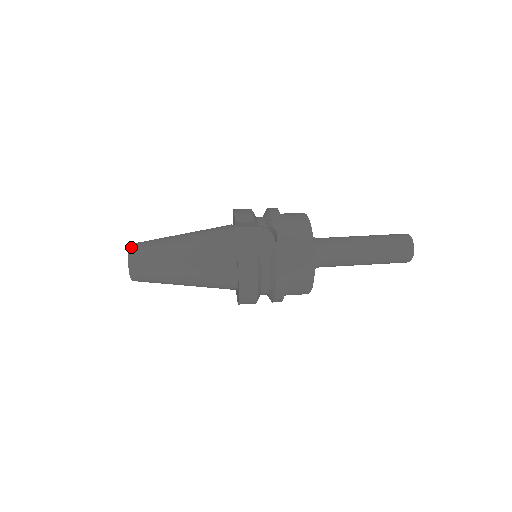
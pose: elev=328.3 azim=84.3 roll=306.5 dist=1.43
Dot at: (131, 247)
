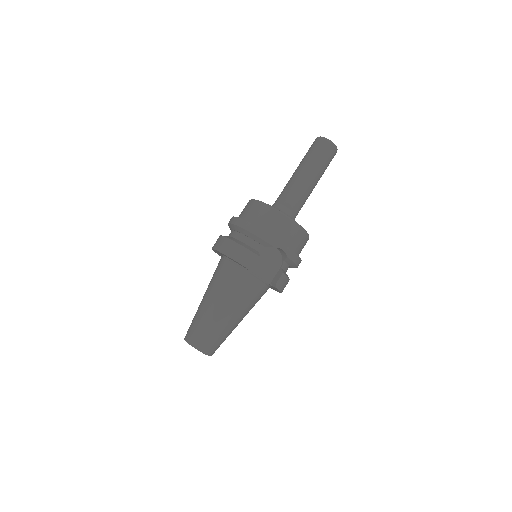
Dot at: (196, 347)
